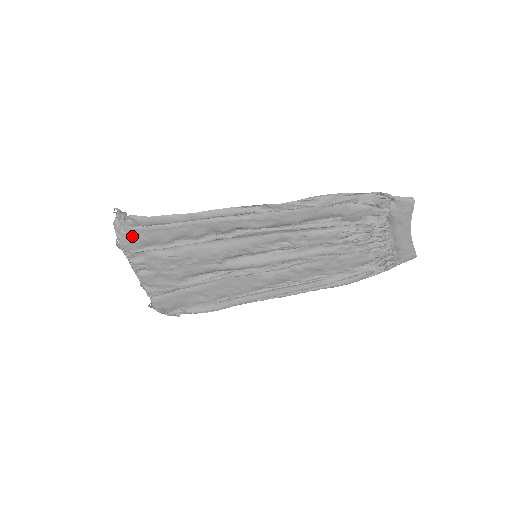
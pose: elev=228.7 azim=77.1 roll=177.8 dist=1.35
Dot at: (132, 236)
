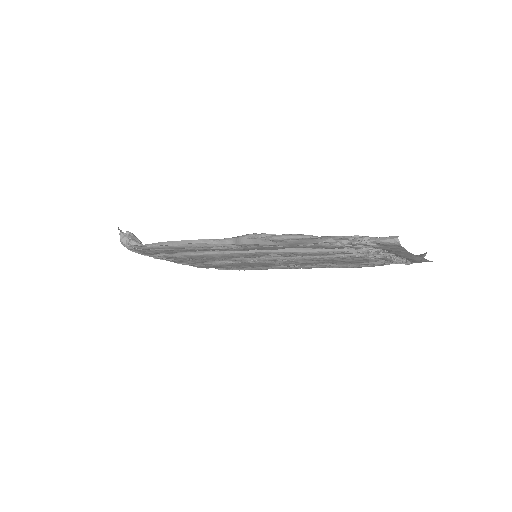
Dot at: (141, 252)
